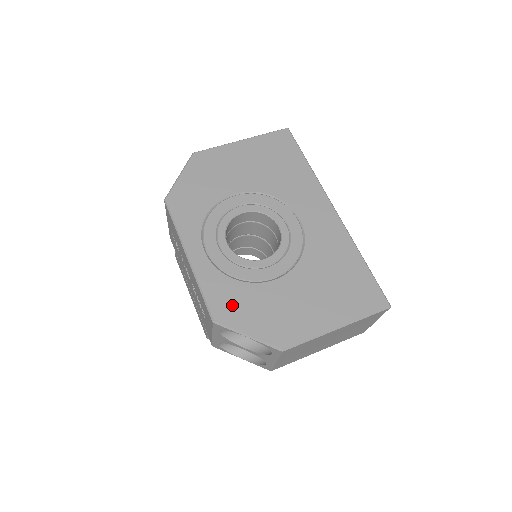
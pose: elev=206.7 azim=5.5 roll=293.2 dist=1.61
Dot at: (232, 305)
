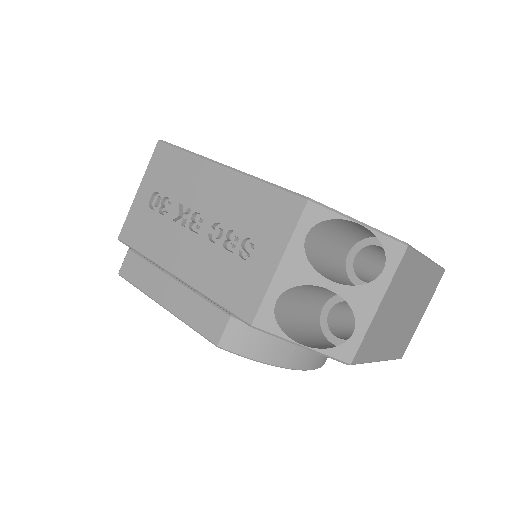
Dot at: occluded
